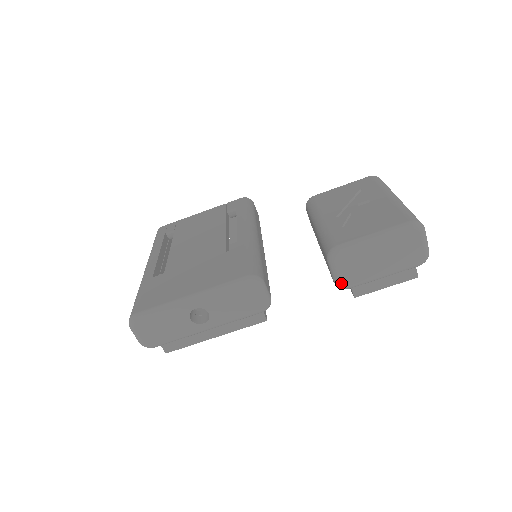
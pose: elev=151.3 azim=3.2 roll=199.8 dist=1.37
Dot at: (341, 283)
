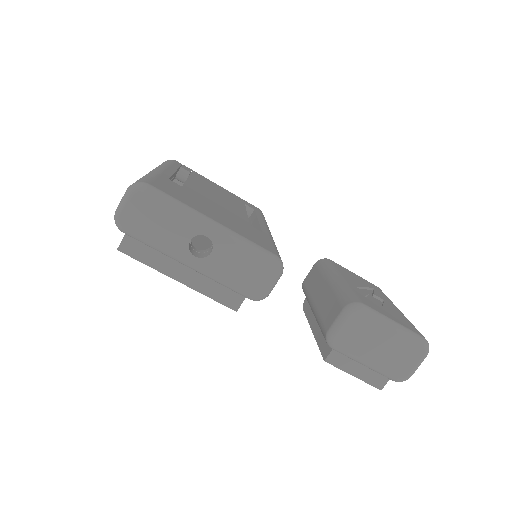
Dot at: (335, 337)
